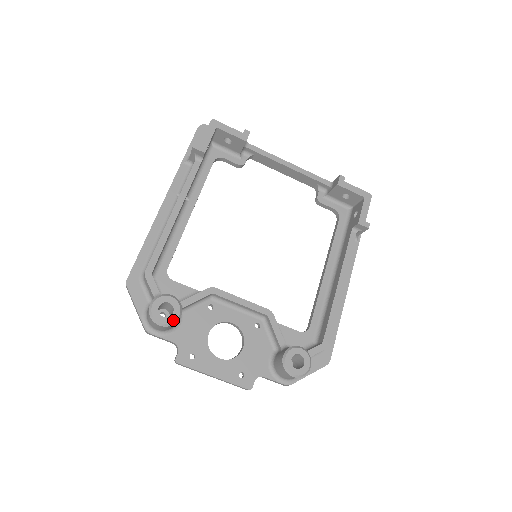
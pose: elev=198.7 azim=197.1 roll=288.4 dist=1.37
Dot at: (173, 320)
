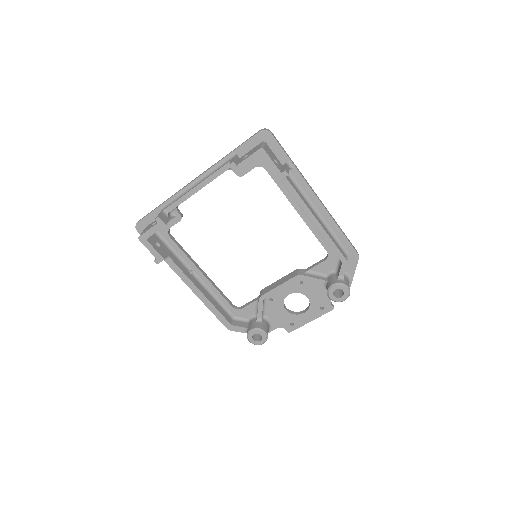
Dot at: (265, 338)
